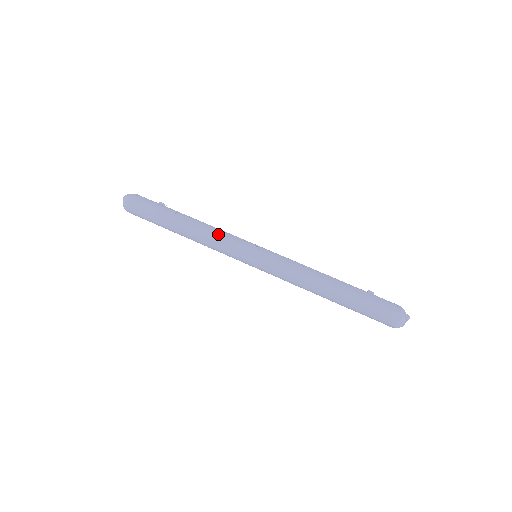
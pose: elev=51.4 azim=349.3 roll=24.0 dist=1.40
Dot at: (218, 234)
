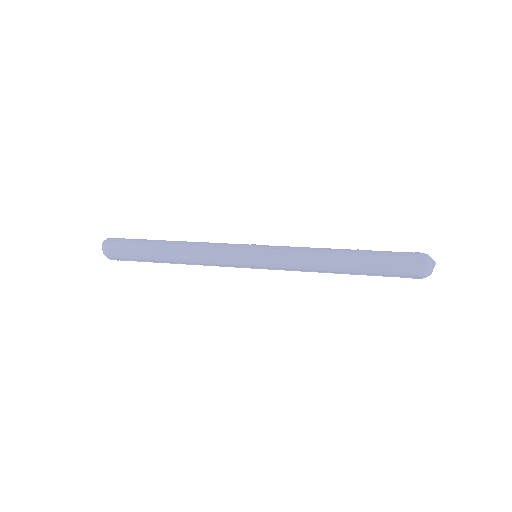
Dot at: (210, 245)
